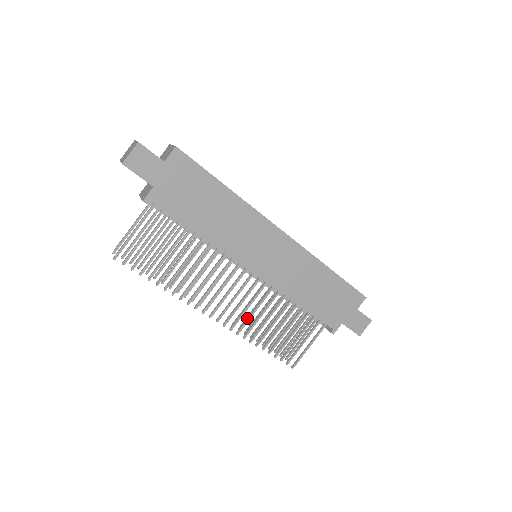
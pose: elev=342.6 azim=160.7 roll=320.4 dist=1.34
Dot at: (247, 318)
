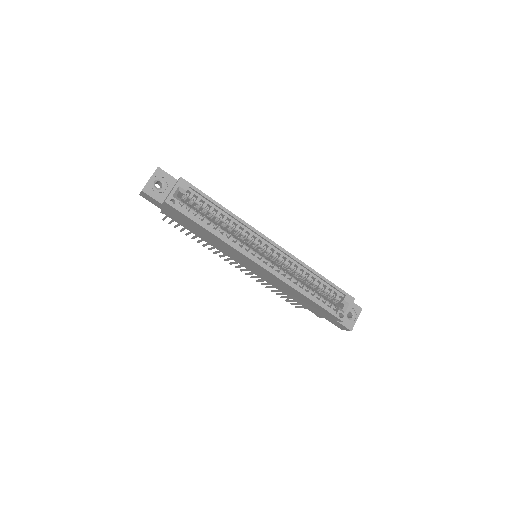
Dot at: (255, 276)
